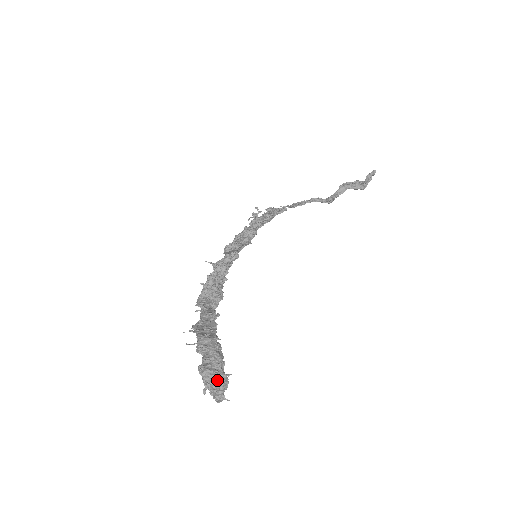
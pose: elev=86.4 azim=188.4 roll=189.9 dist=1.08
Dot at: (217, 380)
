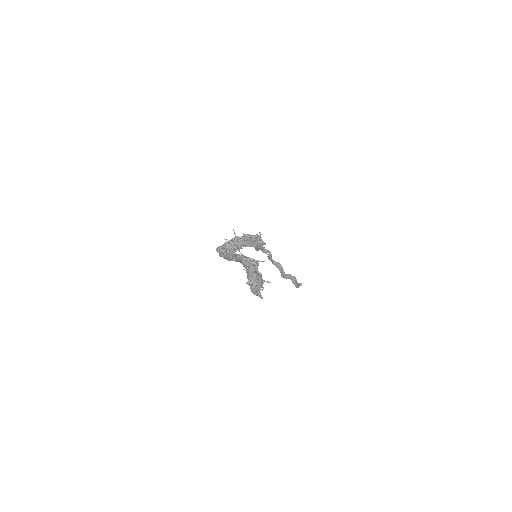
Dot at: (260, 280)
